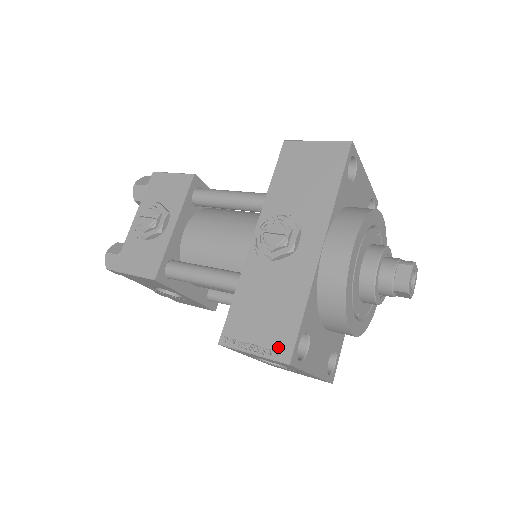
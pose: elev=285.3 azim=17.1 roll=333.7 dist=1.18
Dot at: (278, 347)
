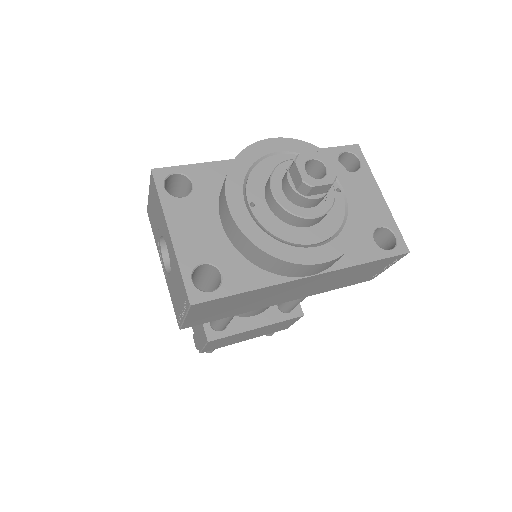
Dot at: occluded
